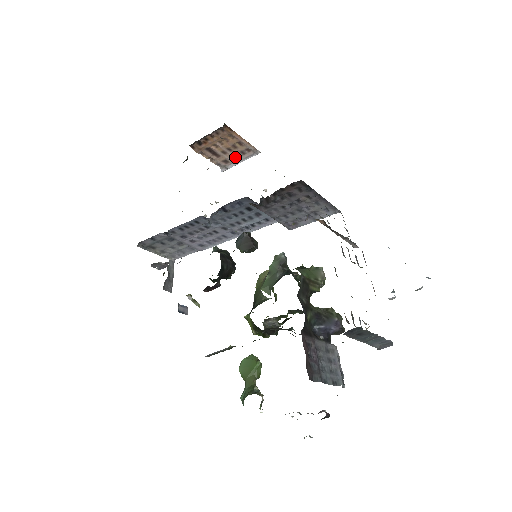
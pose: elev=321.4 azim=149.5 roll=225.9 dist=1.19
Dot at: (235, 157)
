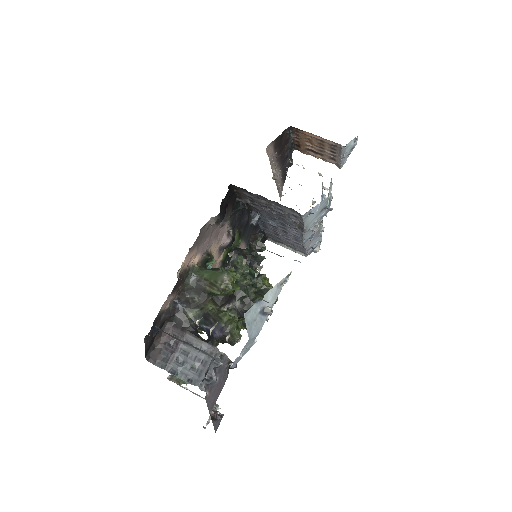
Dot at: (333, 154)
